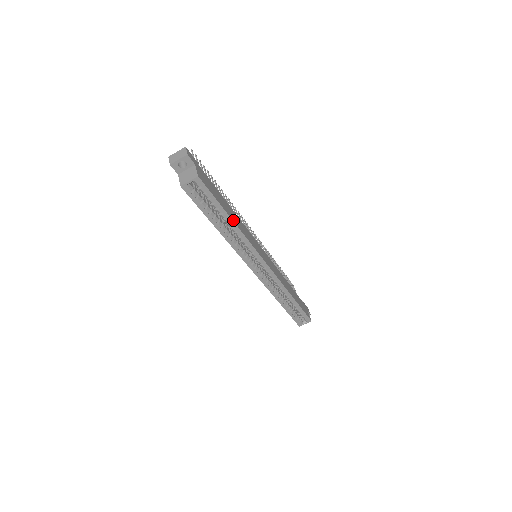
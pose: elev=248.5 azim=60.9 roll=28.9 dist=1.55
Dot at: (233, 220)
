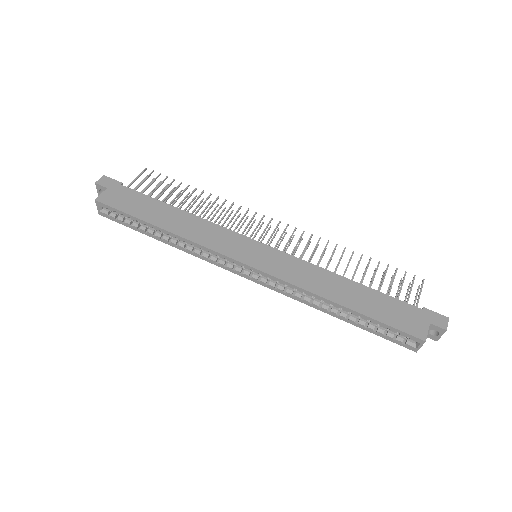
Dot at: (163, 227)
